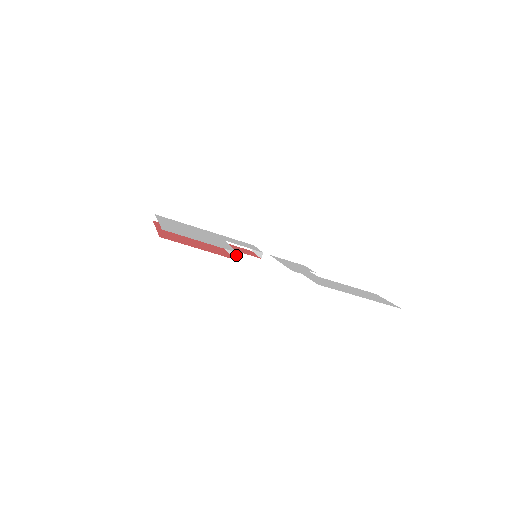
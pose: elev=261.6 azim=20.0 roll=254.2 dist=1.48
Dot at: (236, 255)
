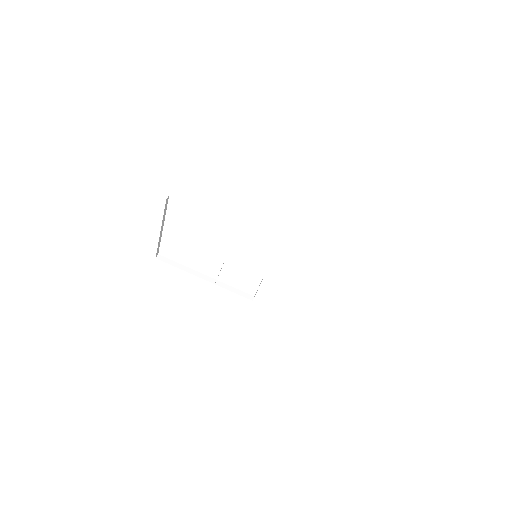
Dot at: occluded
